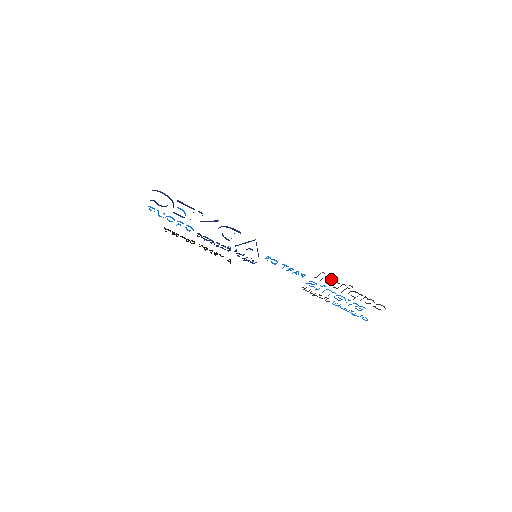
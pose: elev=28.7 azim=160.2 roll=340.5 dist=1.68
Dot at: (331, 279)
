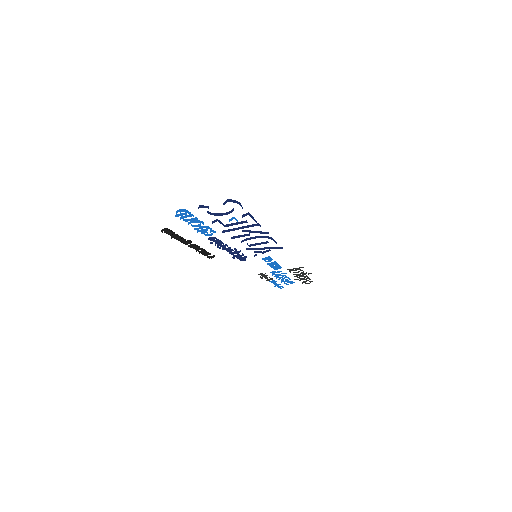
Dot at: occluded
